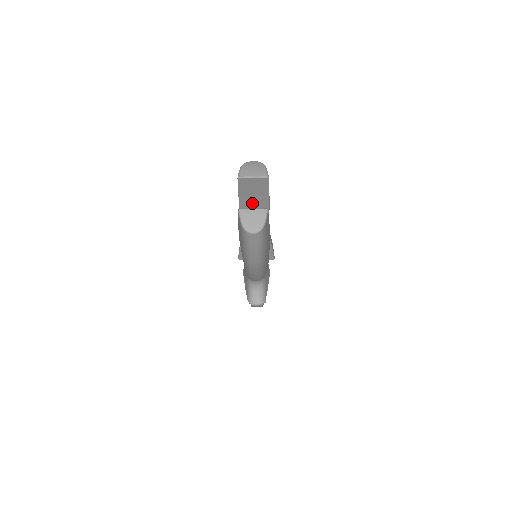
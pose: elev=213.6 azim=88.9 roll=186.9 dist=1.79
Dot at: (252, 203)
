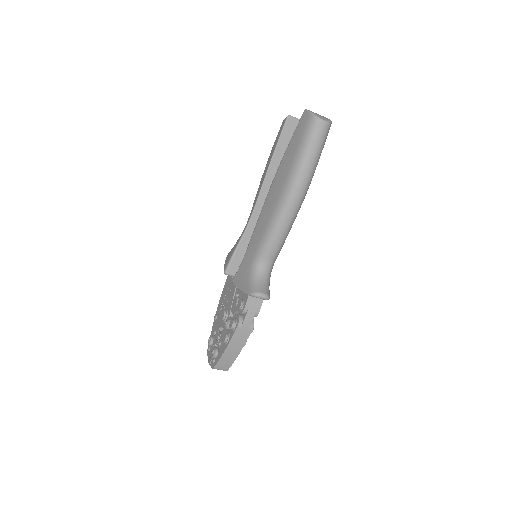
Dot at: occluded
